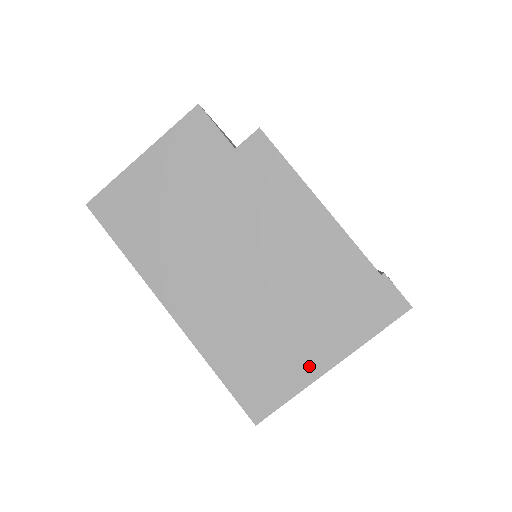
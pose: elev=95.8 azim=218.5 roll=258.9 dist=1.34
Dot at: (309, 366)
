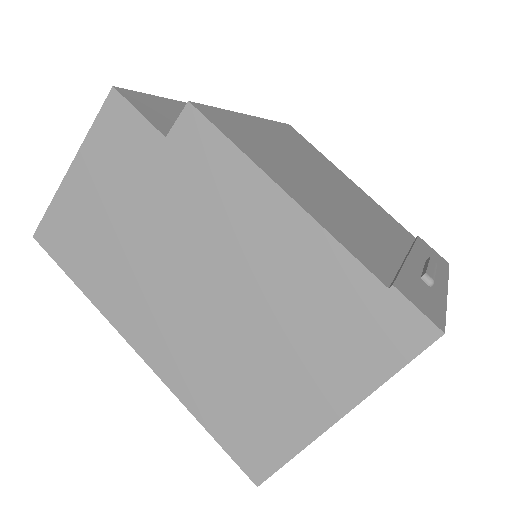
Dot at: (308, 417)
